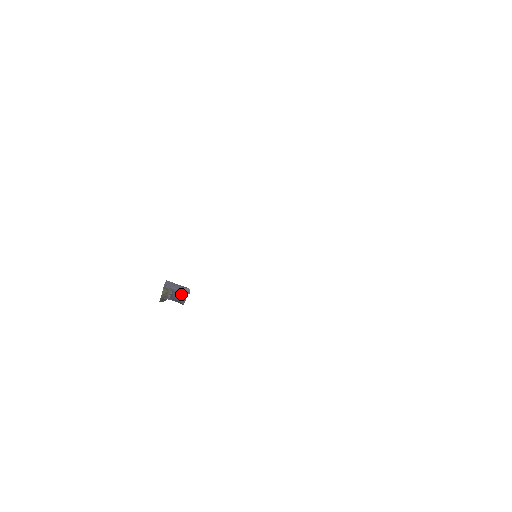
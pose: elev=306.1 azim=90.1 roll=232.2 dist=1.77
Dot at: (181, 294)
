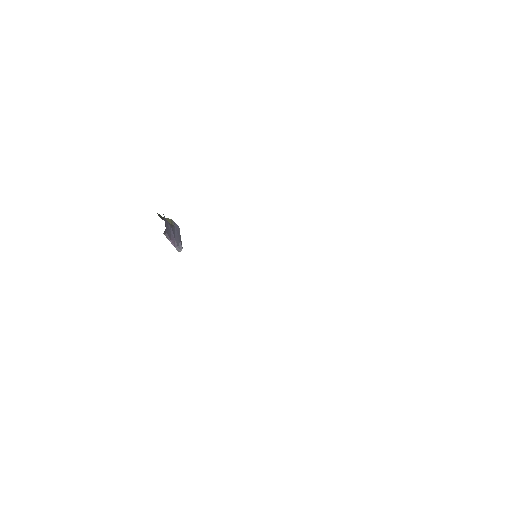
Dot at: (174, 236)
